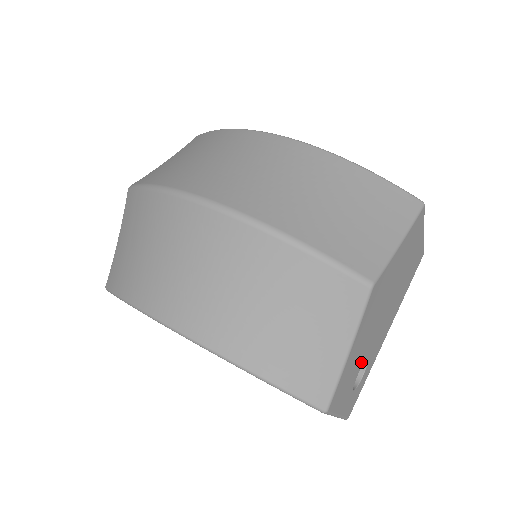
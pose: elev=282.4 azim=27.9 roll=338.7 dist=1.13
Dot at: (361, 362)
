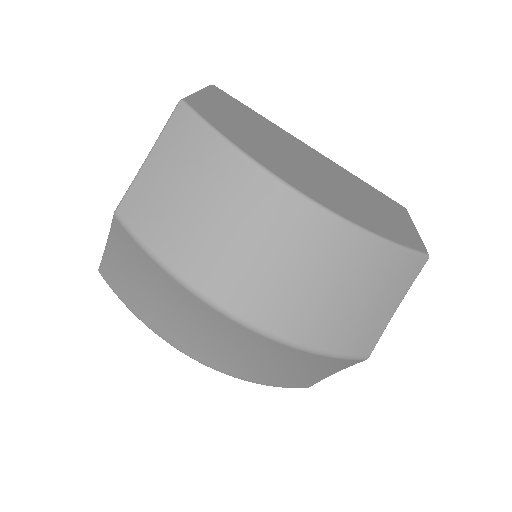
Dot at: occluded
